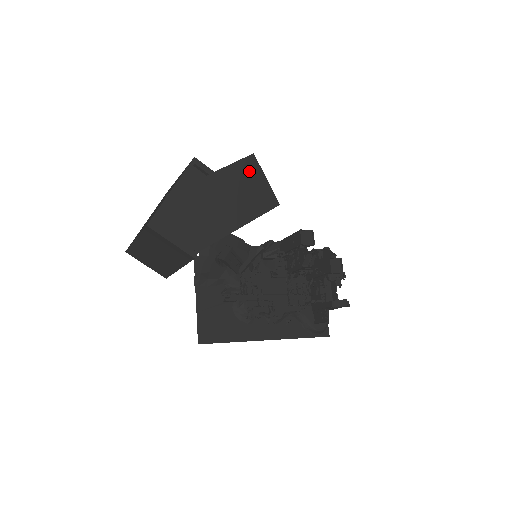
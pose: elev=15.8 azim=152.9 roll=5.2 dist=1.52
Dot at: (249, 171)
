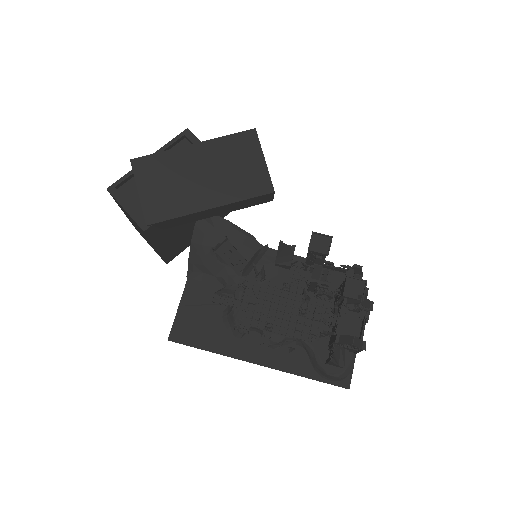
Dot at: (243, 147)
